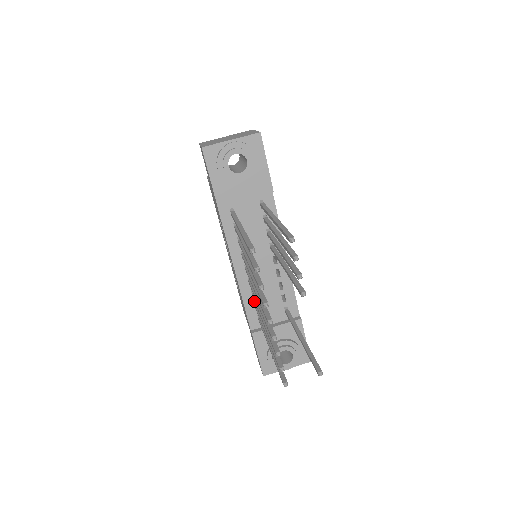
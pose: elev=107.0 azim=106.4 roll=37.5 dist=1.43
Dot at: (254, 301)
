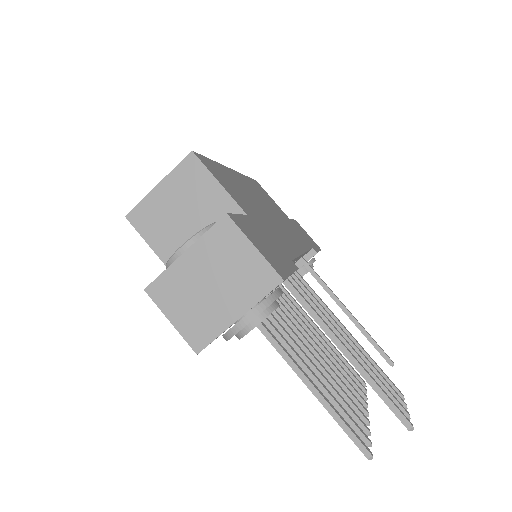
Dot at: occluded
